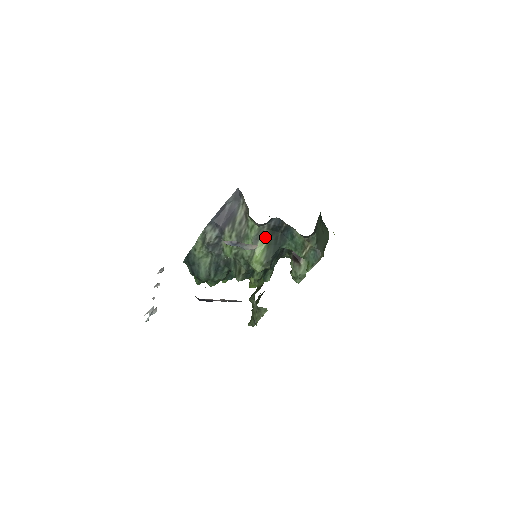
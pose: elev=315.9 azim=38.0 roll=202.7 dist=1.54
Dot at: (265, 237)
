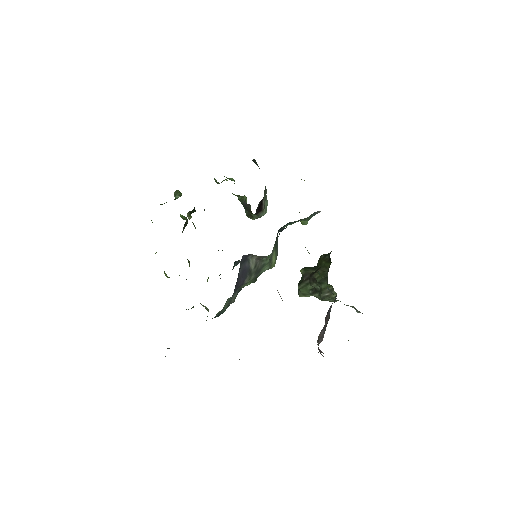
Dot at: (274, 248)
